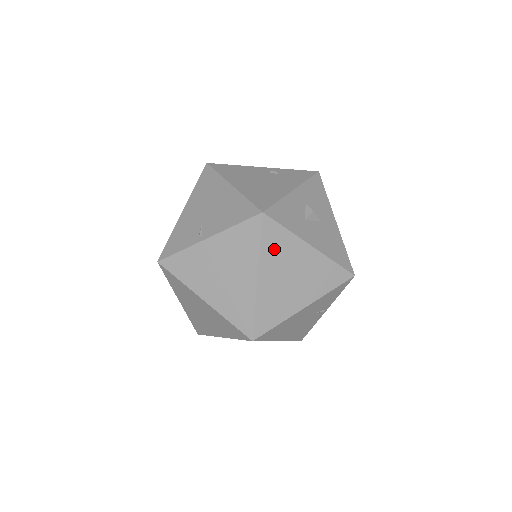
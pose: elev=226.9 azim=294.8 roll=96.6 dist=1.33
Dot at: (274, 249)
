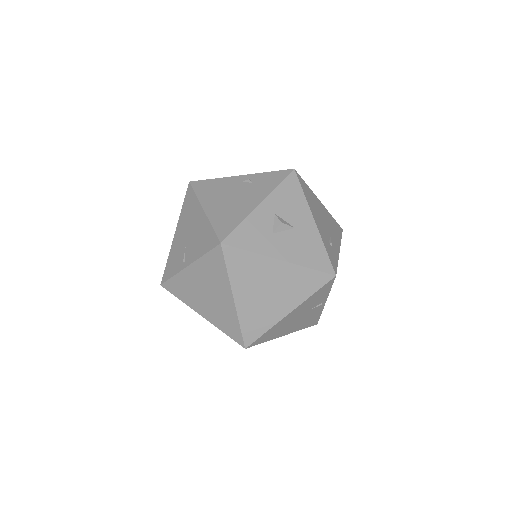
Dot at: (242, 271)
